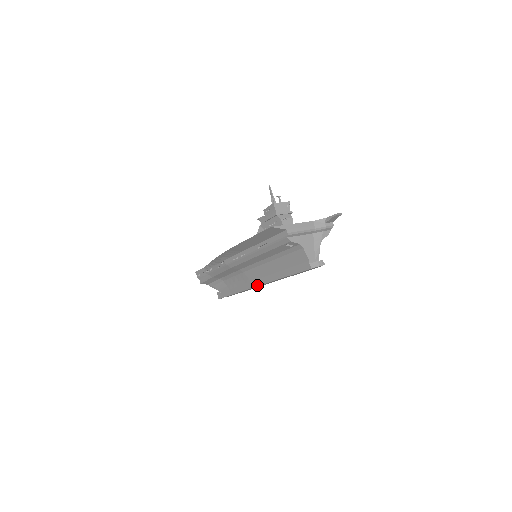
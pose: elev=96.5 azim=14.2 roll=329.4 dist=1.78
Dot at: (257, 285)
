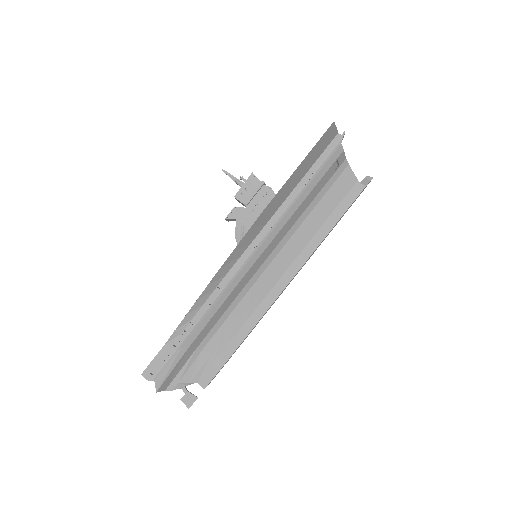
Dot at: (281, 290)
